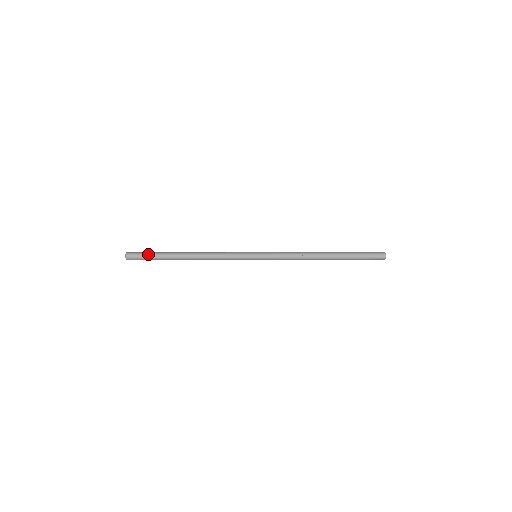
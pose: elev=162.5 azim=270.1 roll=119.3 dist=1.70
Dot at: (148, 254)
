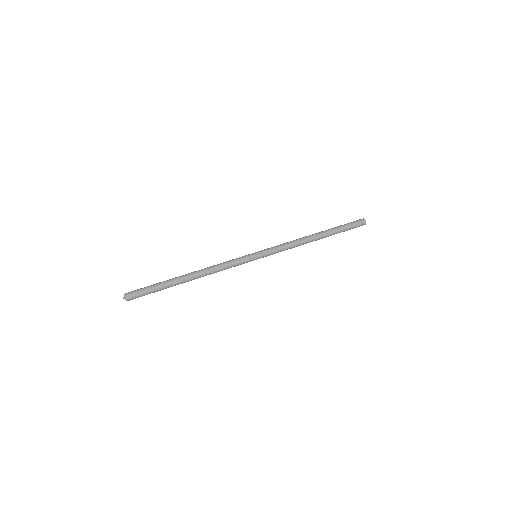
Dot at: (149, 286)
